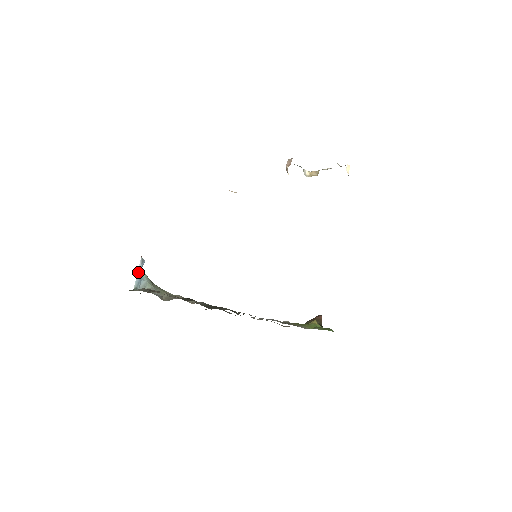
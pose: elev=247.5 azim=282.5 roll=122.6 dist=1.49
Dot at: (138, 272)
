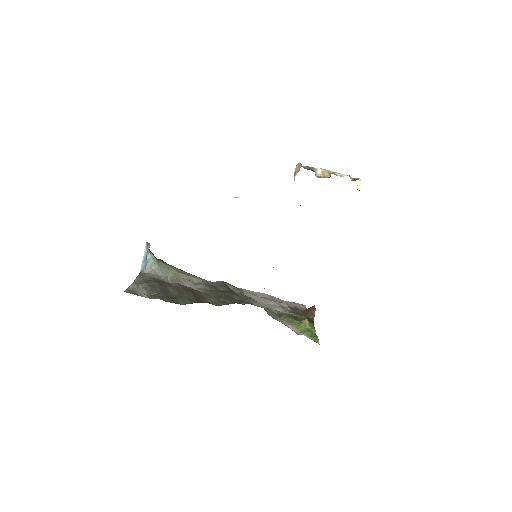
Dot at: (144, 257)
